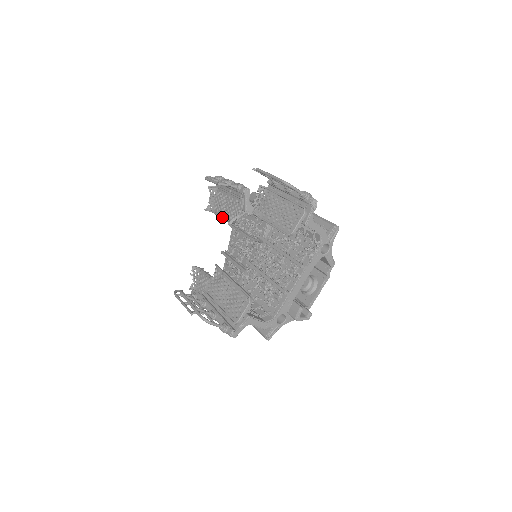
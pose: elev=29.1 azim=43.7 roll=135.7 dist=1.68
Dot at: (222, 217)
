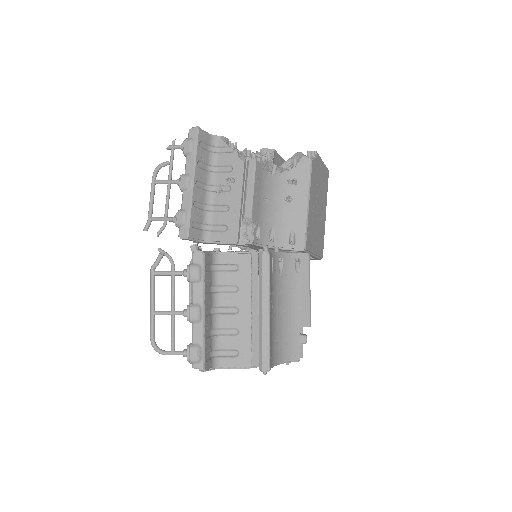
Dot at: occluded
